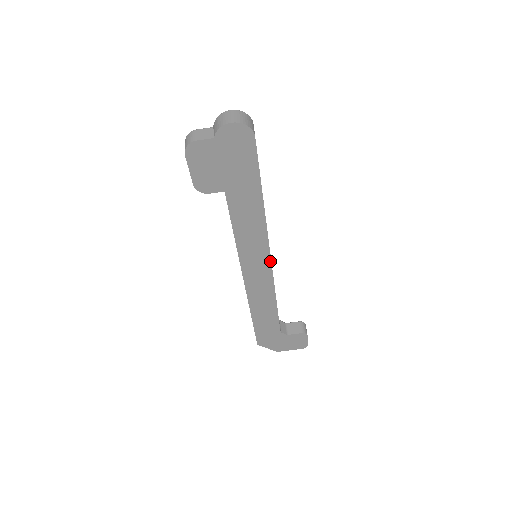
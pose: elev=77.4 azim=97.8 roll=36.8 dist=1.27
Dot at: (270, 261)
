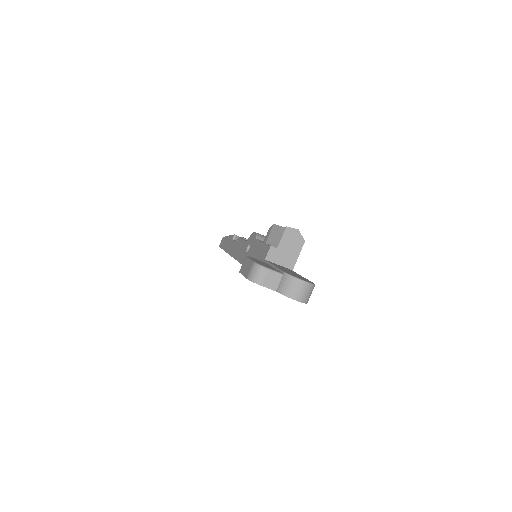
Dot at: occluded
